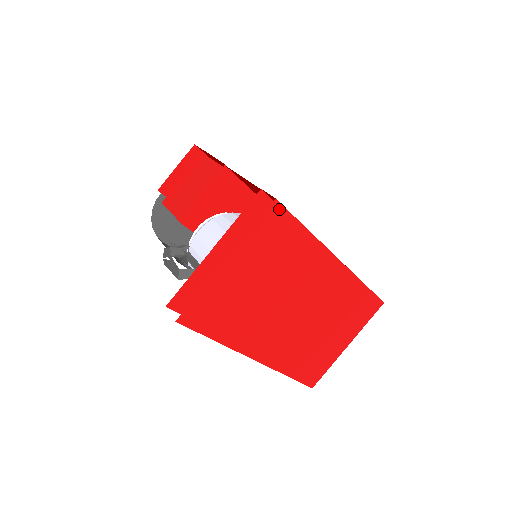
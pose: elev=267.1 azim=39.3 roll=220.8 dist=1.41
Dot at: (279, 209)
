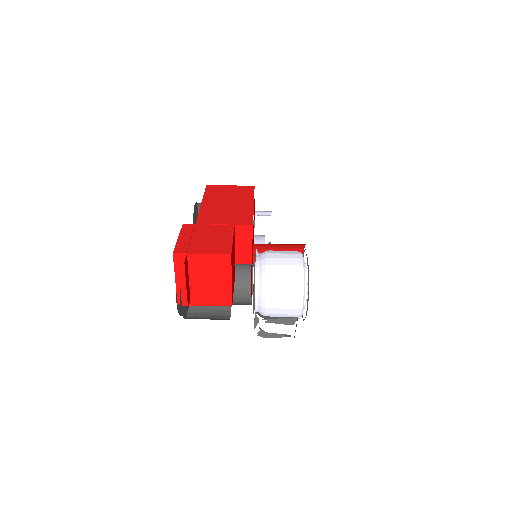
Dot at: occluded
